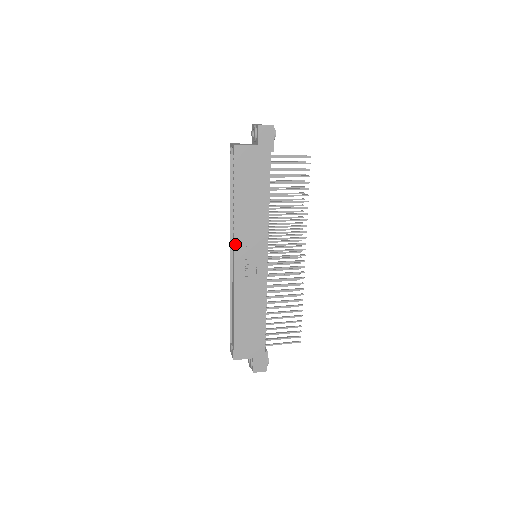
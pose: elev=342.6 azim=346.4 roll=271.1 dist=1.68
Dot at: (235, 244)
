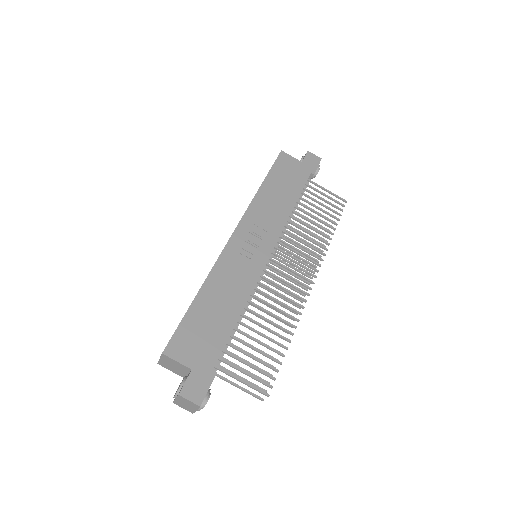
Dot at: (242, 219)
